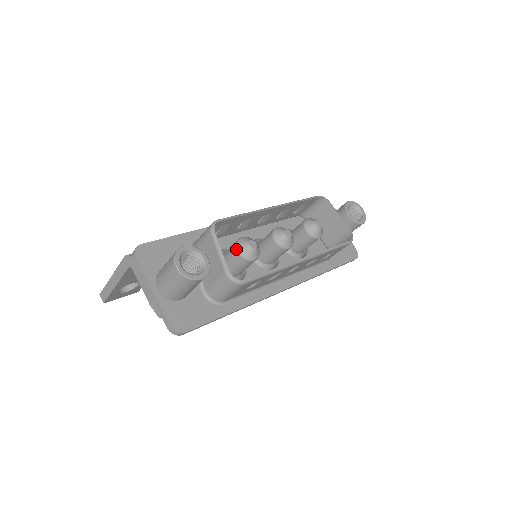
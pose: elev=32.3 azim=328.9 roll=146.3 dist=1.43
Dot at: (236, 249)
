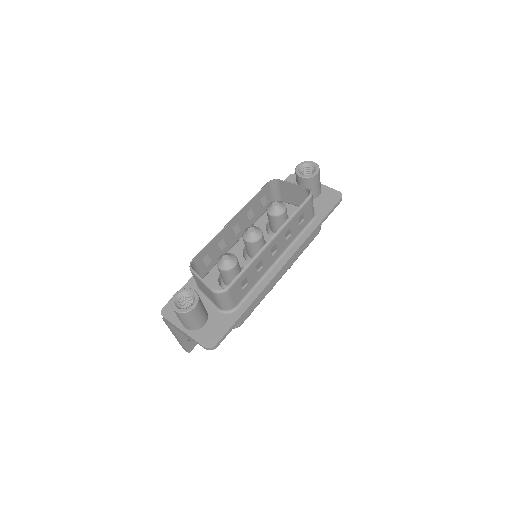
Dot at: (218, 268)
